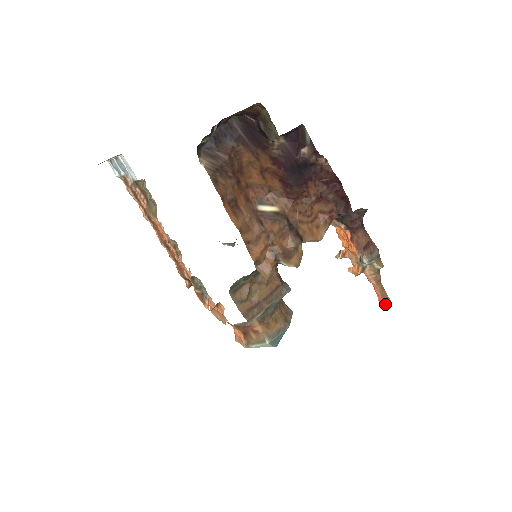
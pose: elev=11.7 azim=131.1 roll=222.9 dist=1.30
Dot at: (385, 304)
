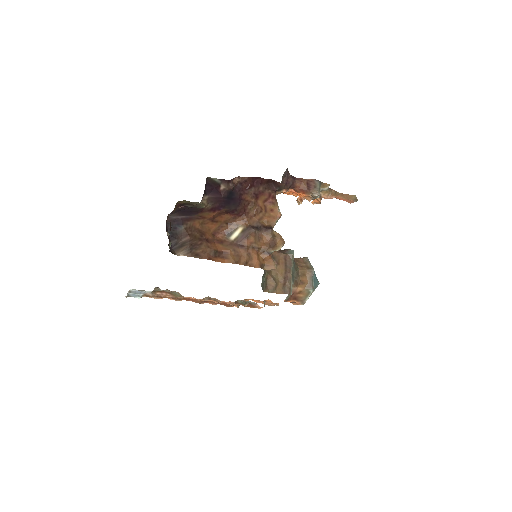
Dot at: (352, 201)
